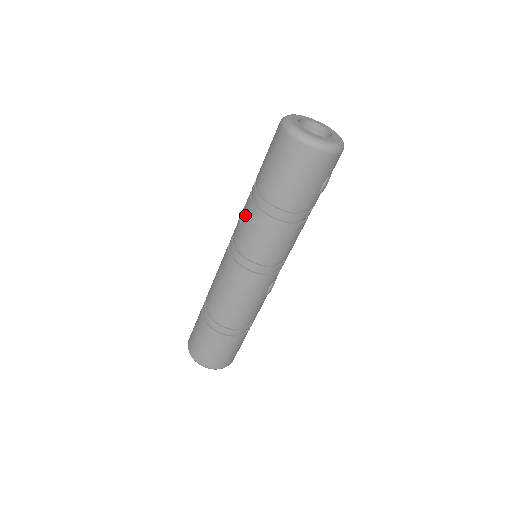
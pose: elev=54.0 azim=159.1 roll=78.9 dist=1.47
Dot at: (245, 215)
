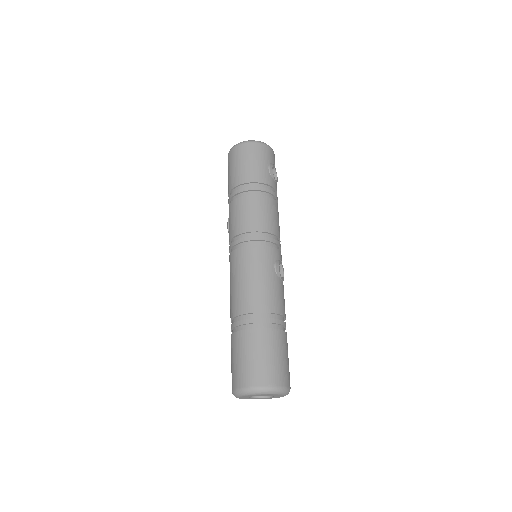
Dot at: (229, 218)
